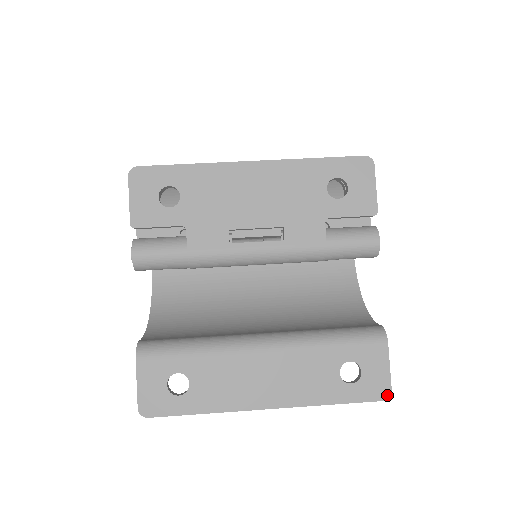
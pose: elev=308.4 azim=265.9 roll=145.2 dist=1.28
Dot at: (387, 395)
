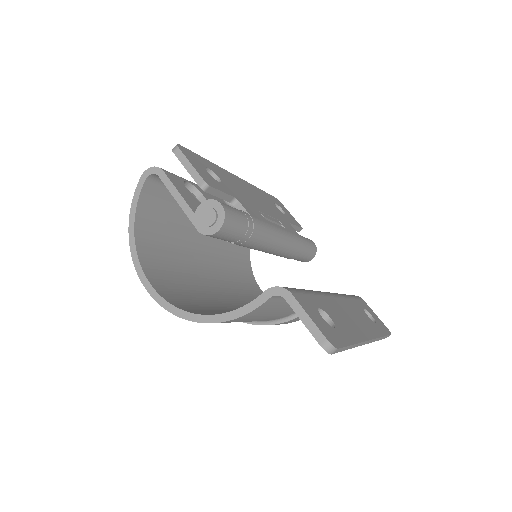
Dot at: (389, 331)
